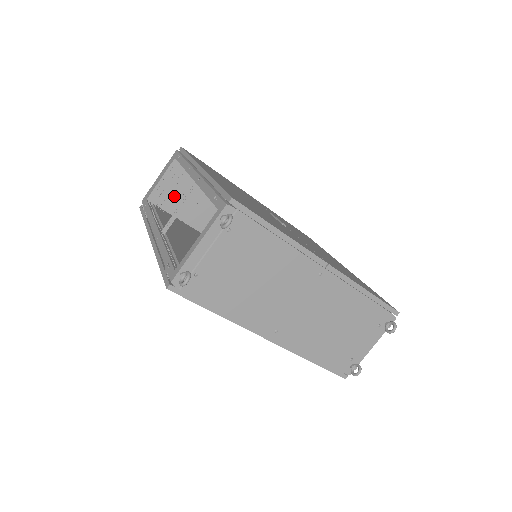
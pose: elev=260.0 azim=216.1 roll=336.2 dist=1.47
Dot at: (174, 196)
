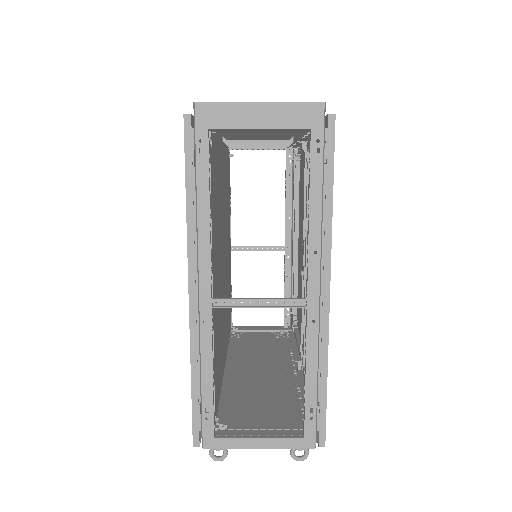
Dot at: occluded
